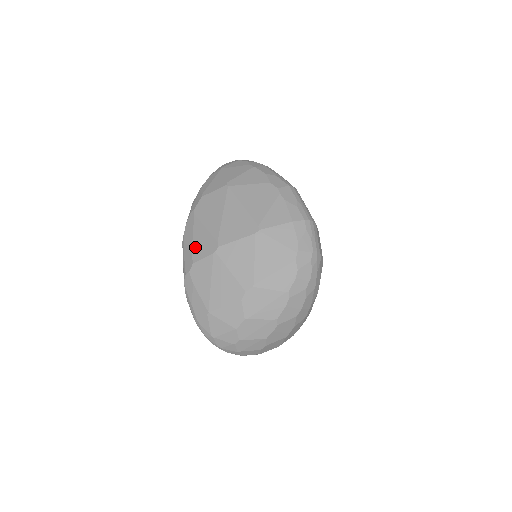
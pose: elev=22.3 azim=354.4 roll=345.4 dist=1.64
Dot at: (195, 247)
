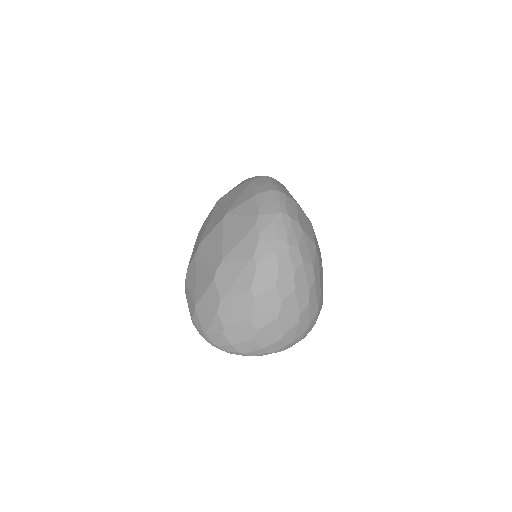
Dot at: (191, 257)
